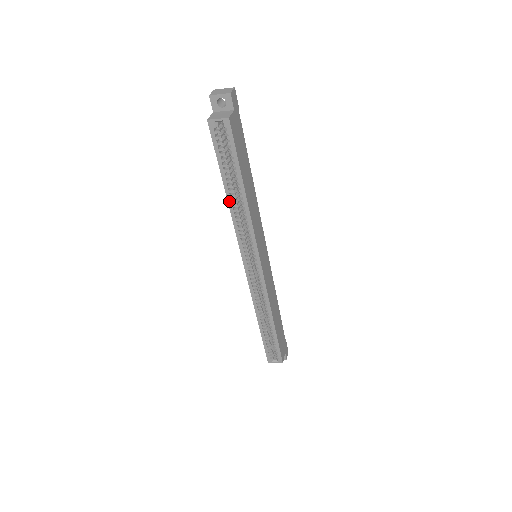
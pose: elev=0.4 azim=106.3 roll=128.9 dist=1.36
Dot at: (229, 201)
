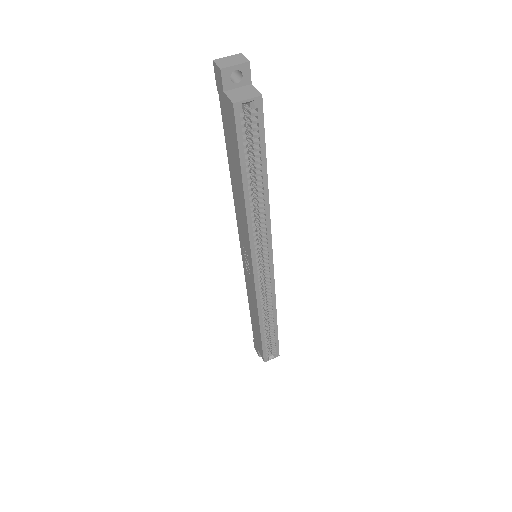
Dot at: (247, 202)
